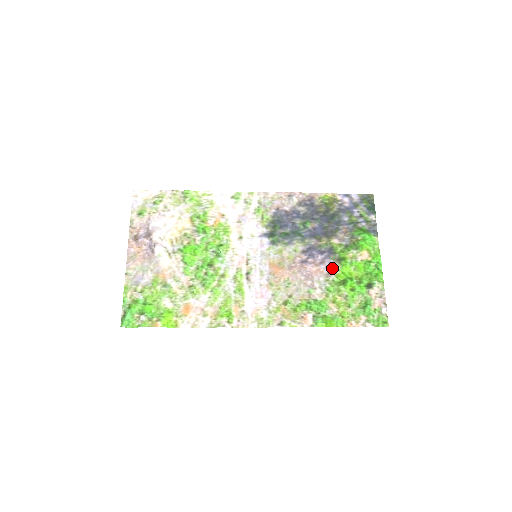
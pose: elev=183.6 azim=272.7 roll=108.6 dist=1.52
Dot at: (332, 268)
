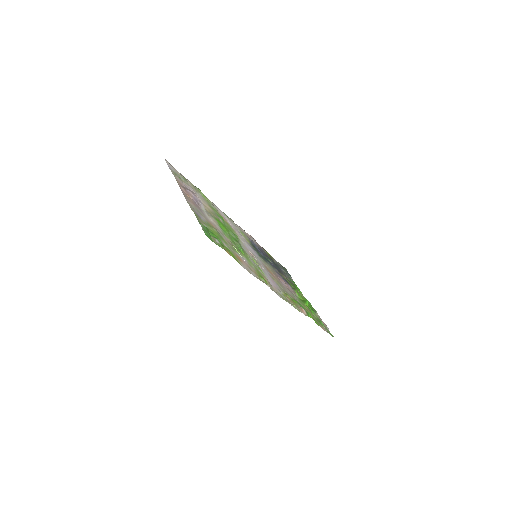
Dot at: occluded
